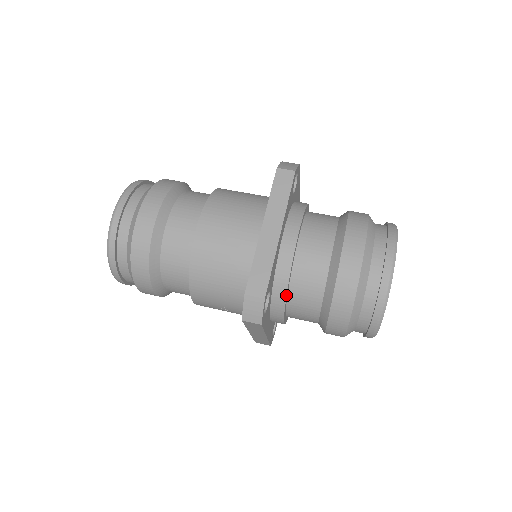
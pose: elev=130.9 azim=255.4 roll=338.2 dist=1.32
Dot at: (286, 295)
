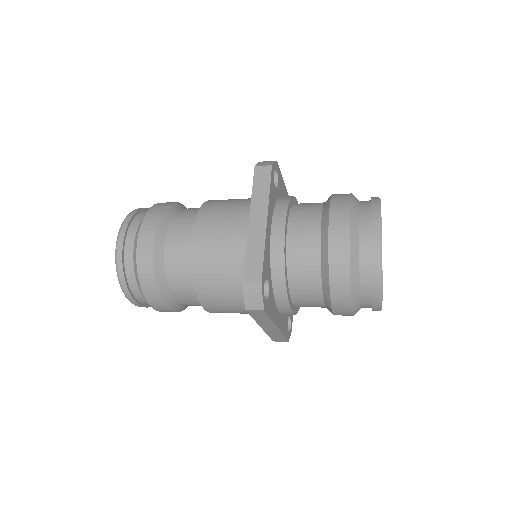
Dot at: (290, 199)
